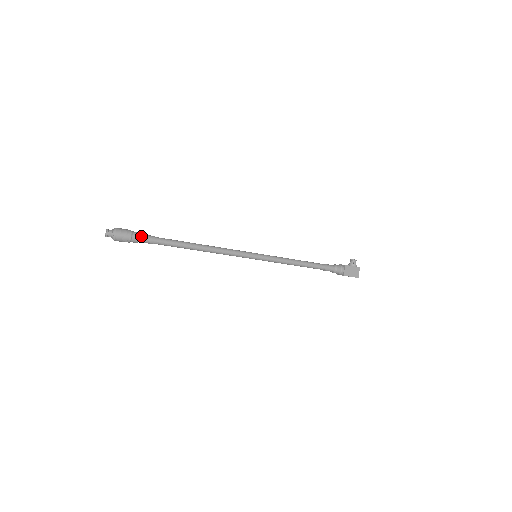
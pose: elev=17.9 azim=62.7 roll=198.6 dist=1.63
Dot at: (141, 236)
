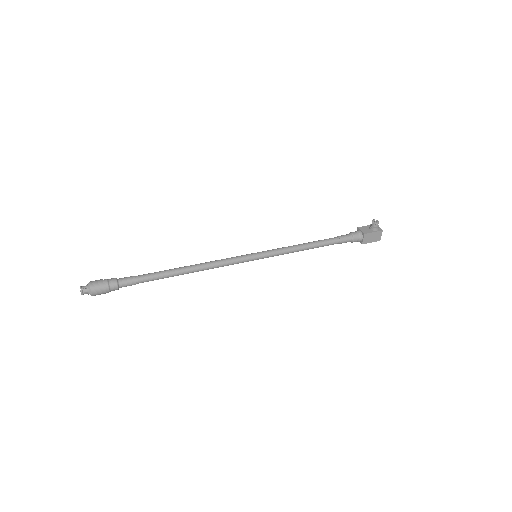
Dot at: (120, 284)
